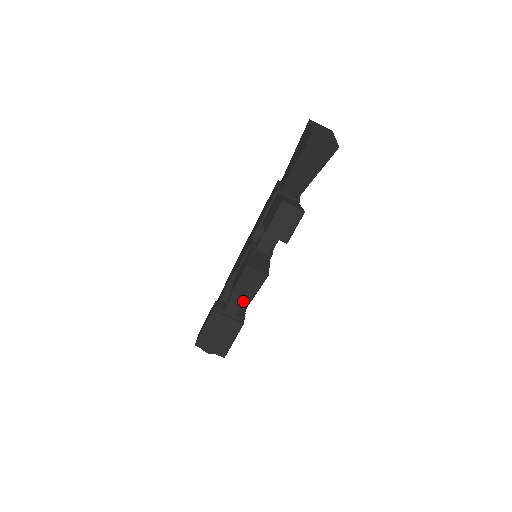
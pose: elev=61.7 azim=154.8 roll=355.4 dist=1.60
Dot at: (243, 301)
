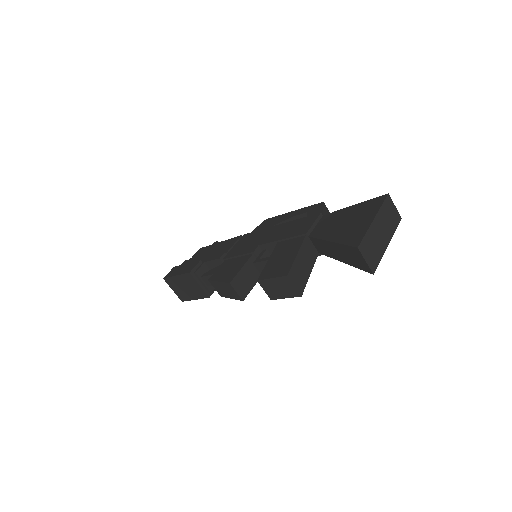
Dot at: occluded
